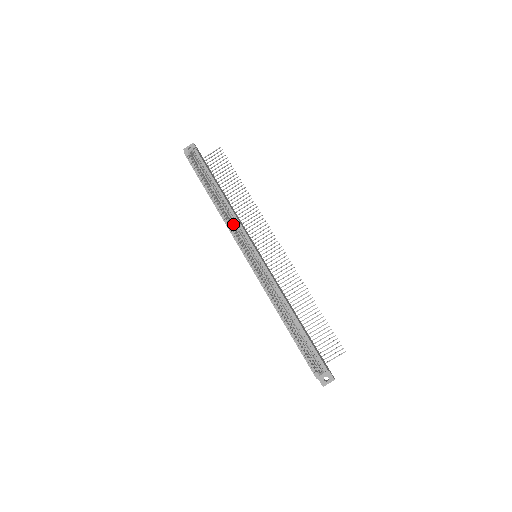
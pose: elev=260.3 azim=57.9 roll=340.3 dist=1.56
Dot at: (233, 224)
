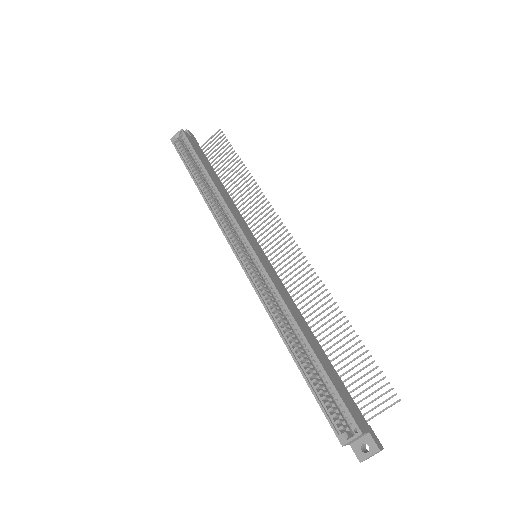
Dot at: occluded
